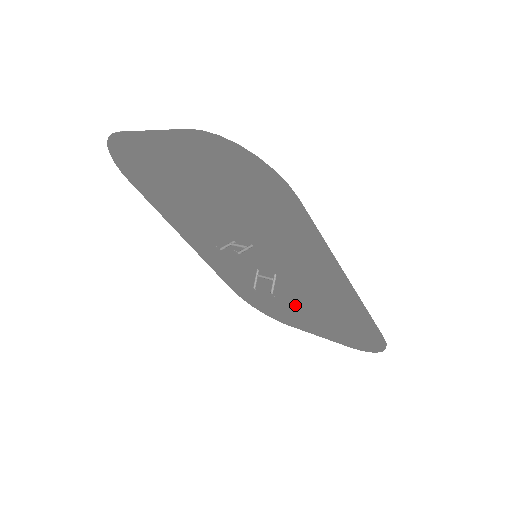
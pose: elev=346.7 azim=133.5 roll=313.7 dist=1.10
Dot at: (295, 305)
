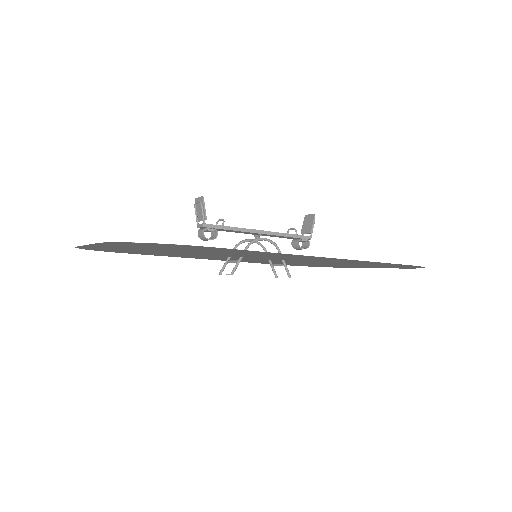
Dot at: (325, 264)
